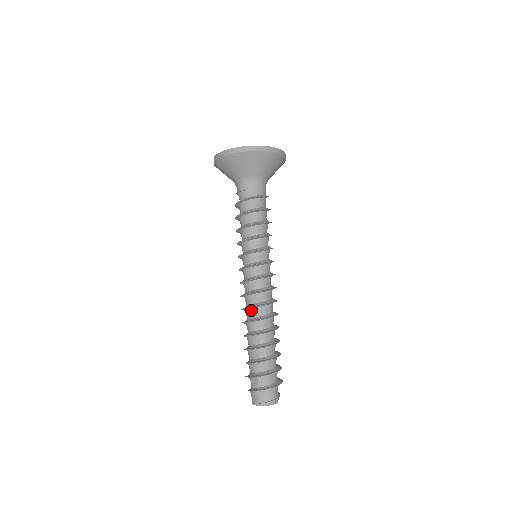
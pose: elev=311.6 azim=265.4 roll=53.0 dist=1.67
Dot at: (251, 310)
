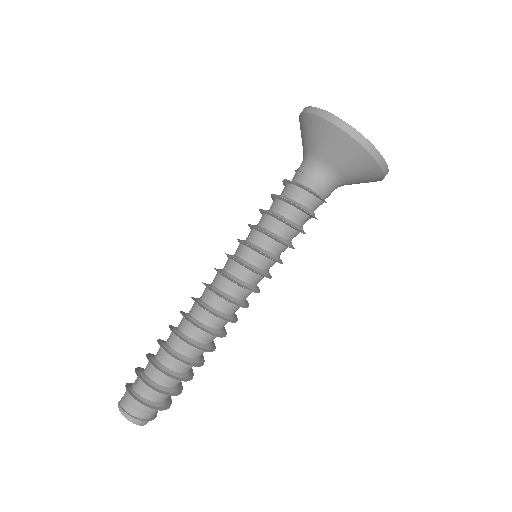
Dot at: (195, 305)
